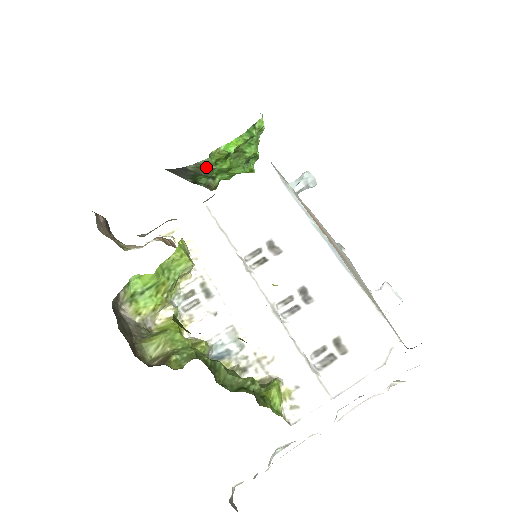
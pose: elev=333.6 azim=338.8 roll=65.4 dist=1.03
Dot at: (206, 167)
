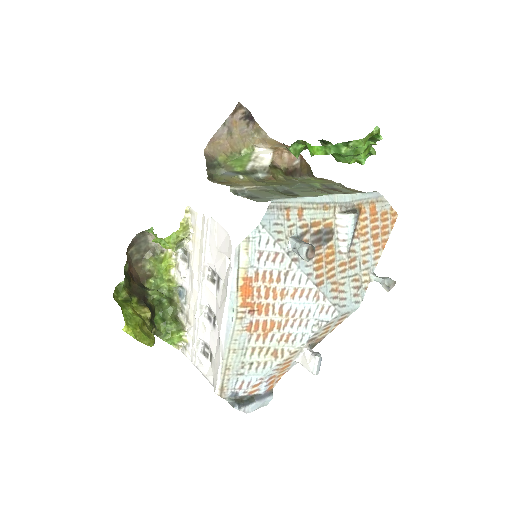
Dot at: occluded
